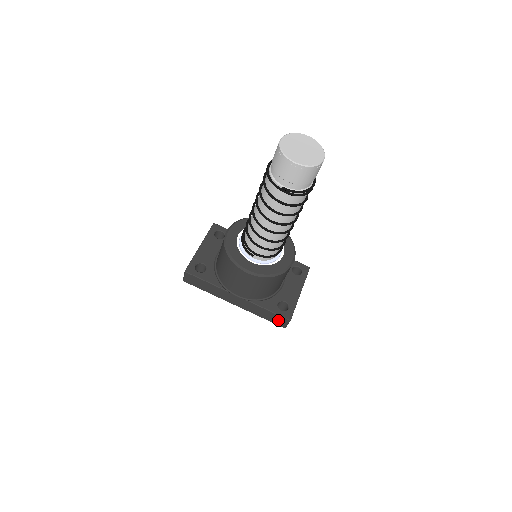
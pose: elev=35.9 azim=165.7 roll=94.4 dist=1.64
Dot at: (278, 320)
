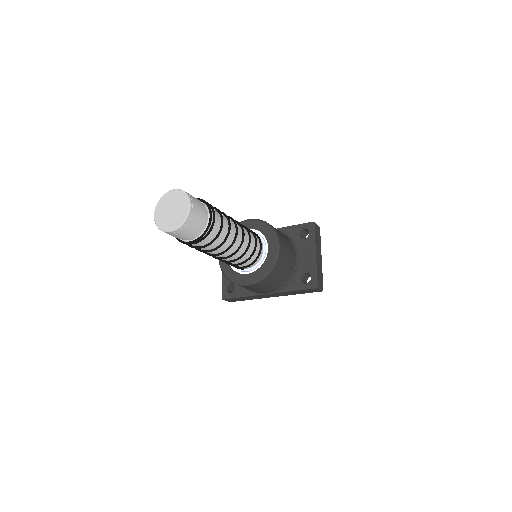
Dot at: (310, 291)
